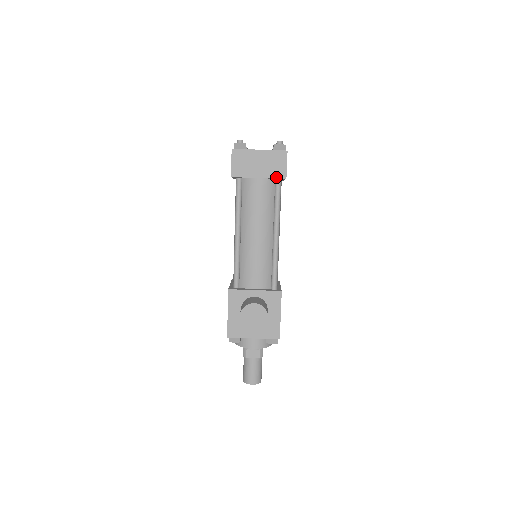
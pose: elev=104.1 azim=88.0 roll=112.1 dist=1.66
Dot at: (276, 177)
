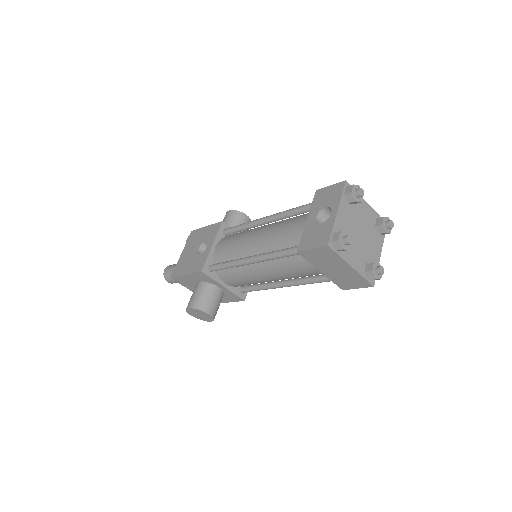
Dot at: (336, 283)
